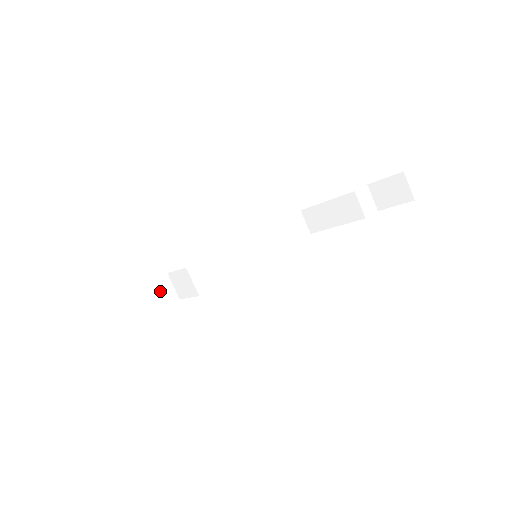
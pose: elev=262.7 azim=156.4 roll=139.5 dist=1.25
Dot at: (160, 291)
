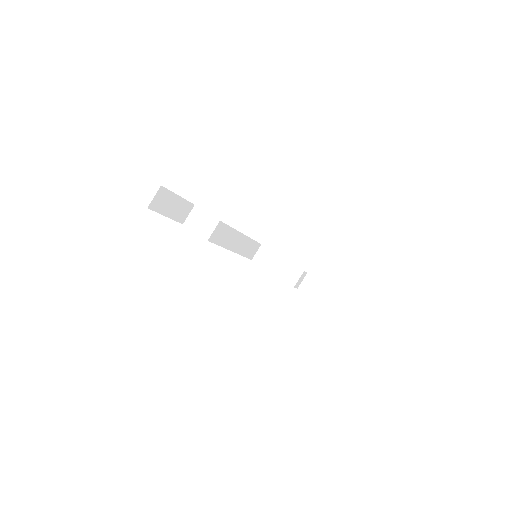
Dot at: (184, 210)
